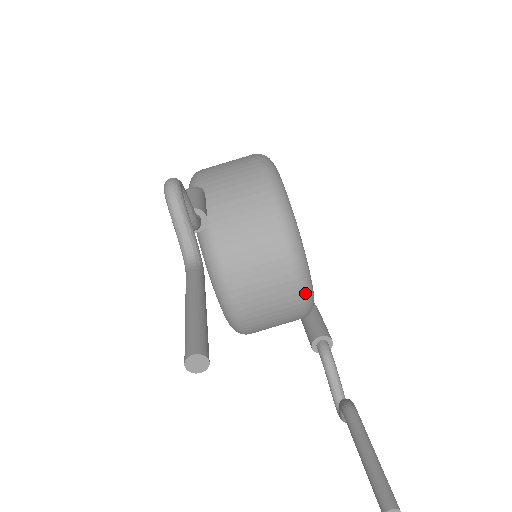
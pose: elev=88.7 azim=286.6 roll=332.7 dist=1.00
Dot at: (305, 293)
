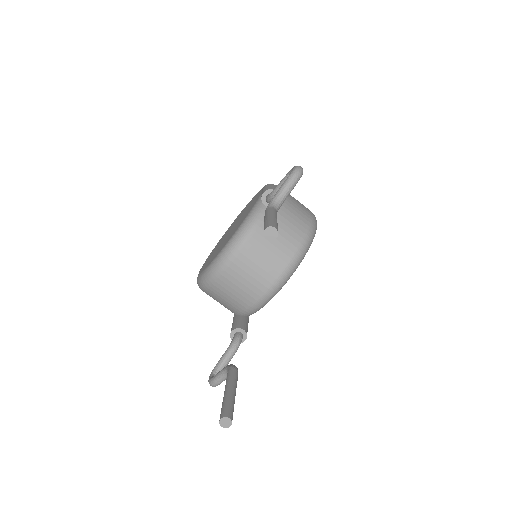
Dot at: (266, 298)
